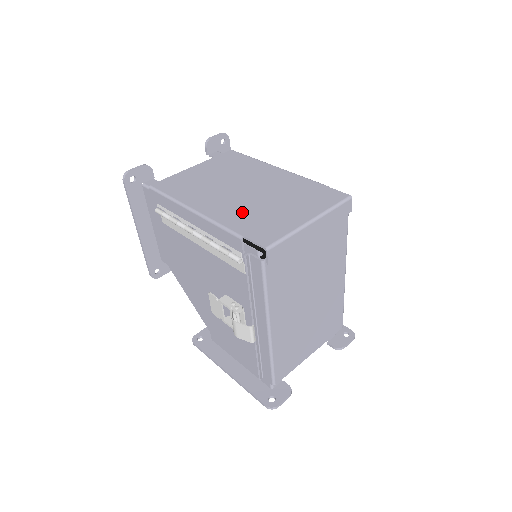
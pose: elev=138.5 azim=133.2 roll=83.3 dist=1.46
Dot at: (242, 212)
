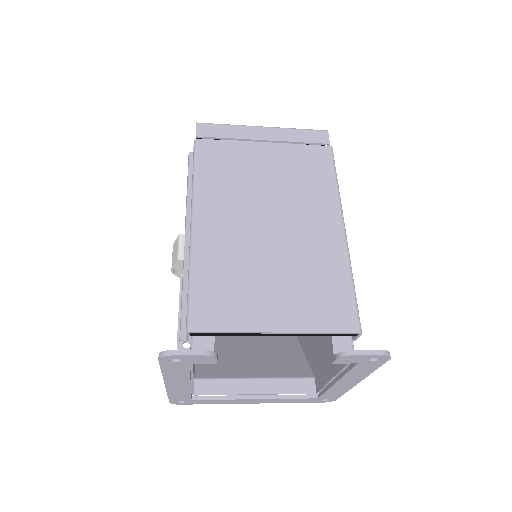
Dot at: occluded
